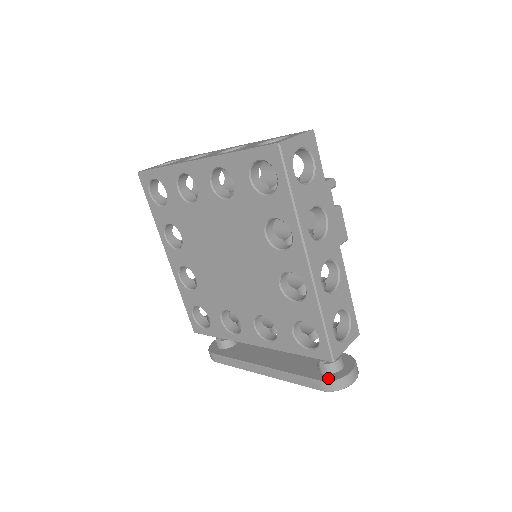
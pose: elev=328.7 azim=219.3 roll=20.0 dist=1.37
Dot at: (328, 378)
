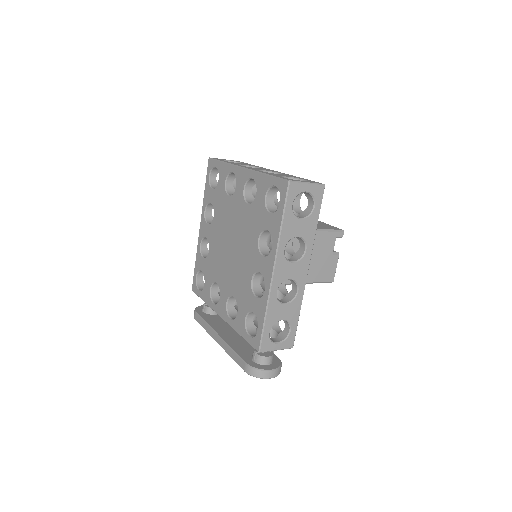
Dot at: (253, 364)
